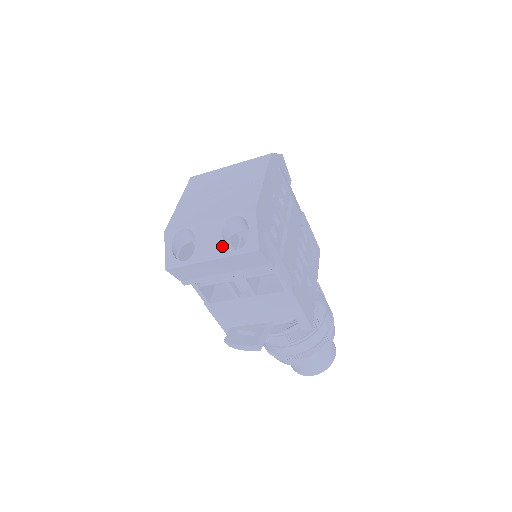
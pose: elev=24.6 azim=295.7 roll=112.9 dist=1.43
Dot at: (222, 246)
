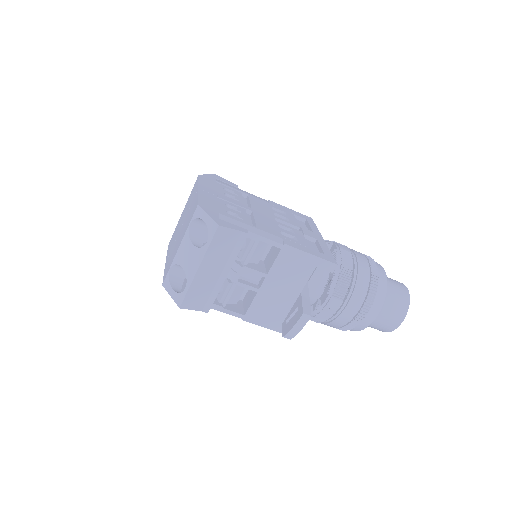
Dot at: (197, 251)
